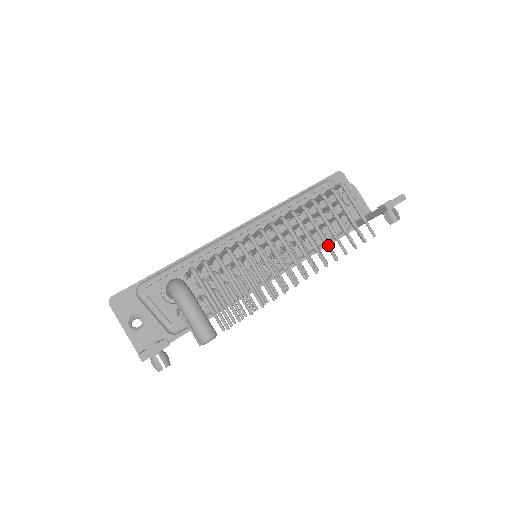
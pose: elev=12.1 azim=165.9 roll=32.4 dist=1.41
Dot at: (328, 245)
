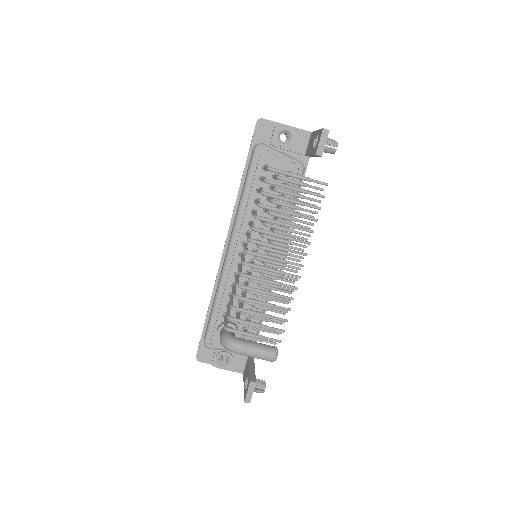
Dot at: (298, 228)
